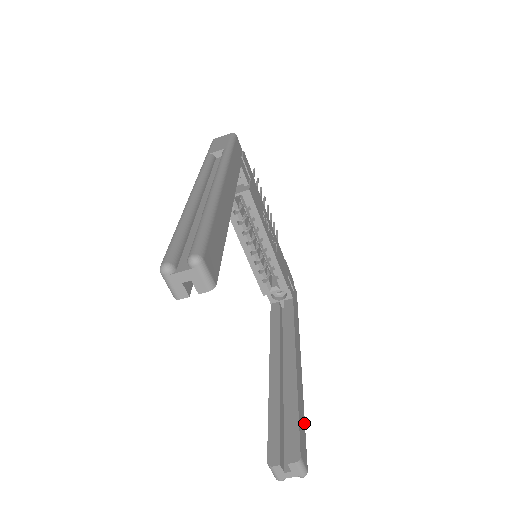
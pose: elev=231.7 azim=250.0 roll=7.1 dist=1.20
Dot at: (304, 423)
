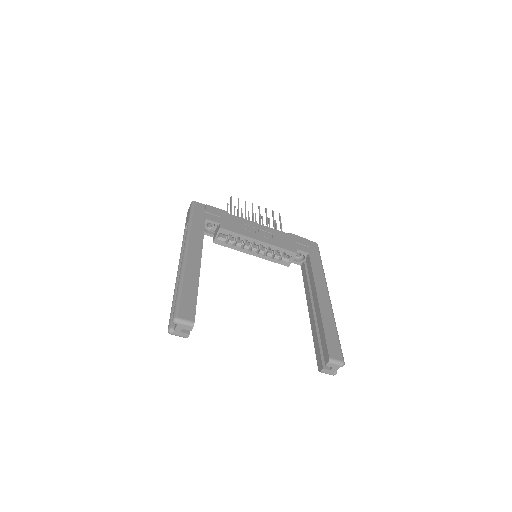
Dot at: (336, 334)
